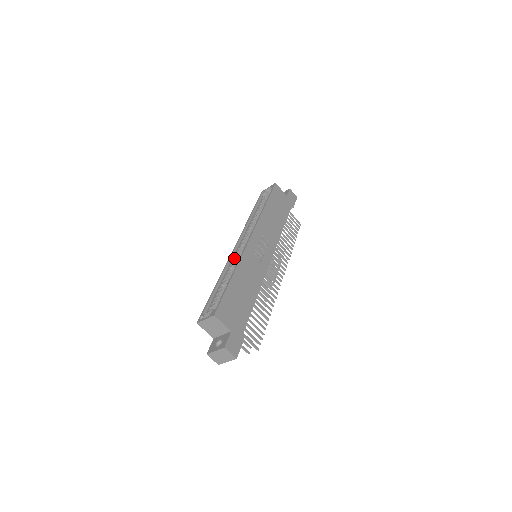
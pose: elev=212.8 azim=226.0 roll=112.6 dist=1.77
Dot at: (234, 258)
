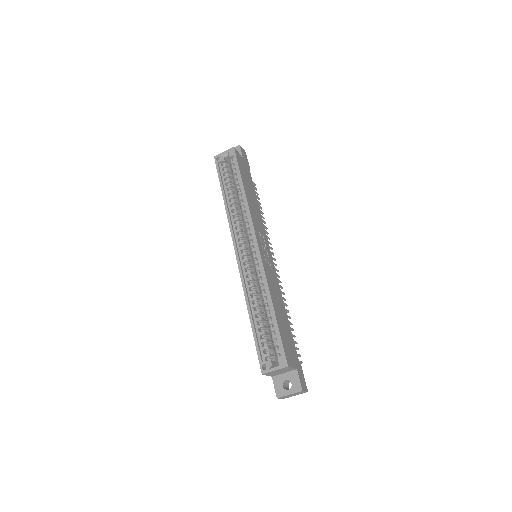
Dot at: (247, 273)
